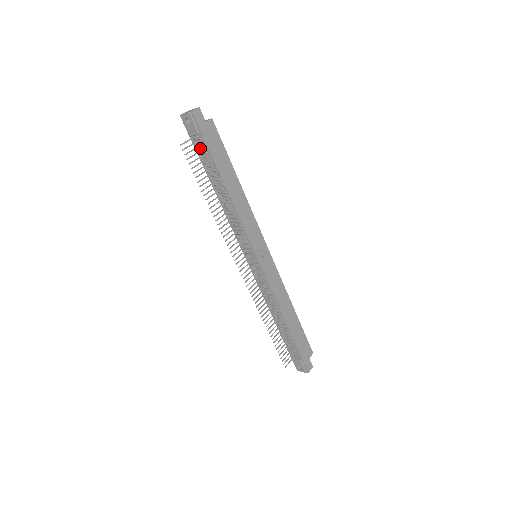
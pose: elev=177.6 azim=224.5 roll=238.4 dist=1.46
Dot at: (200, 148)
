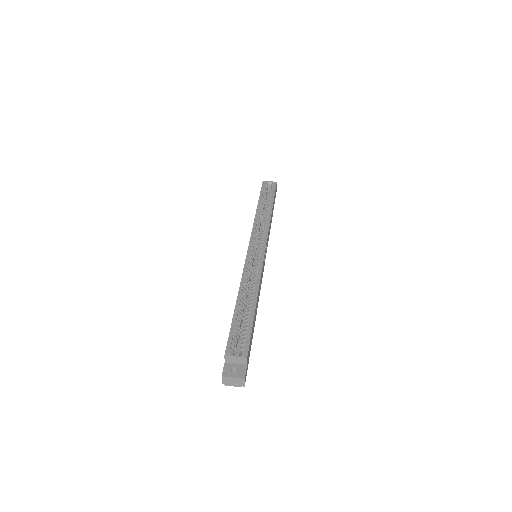
Dot at: occluded
